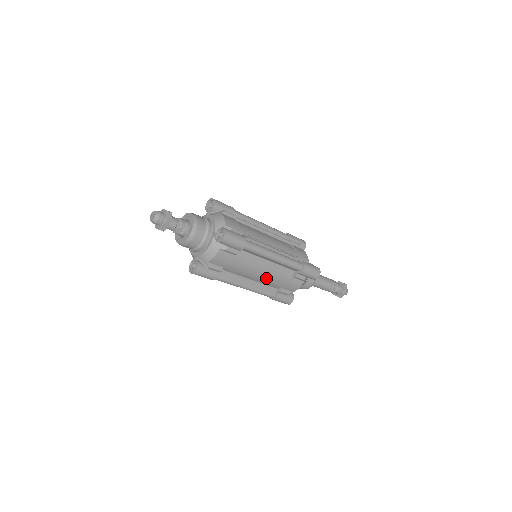
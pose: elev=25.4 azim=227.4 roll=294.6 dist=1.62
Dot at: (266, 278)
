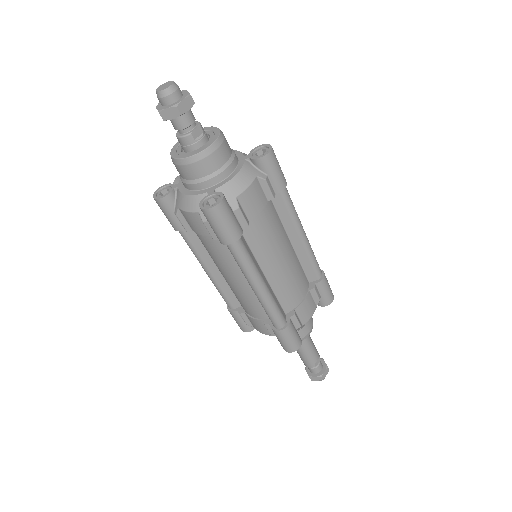
Dot at: (285, 277)
